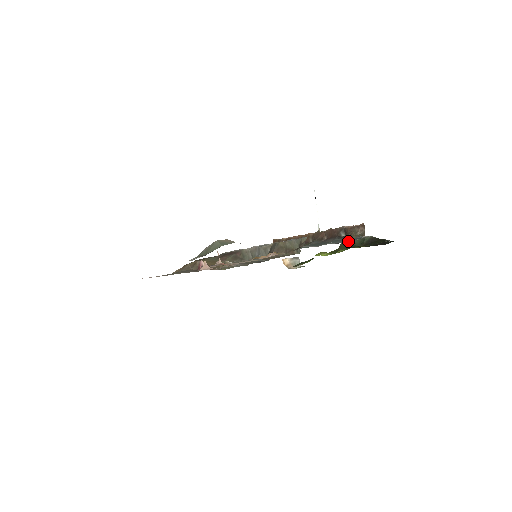
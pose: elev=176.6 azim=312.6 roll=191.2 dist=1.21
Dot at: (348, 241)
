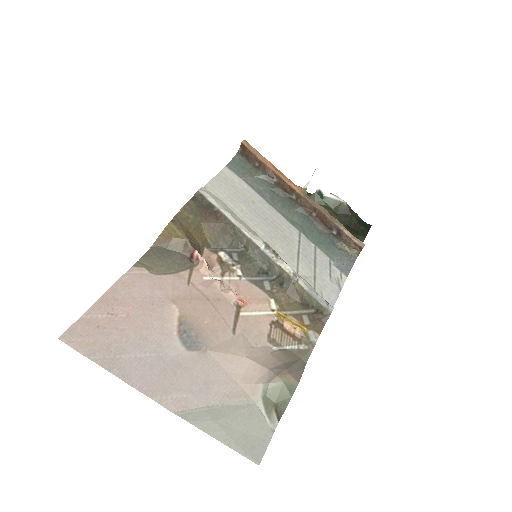
Dot at: (345, 270)
